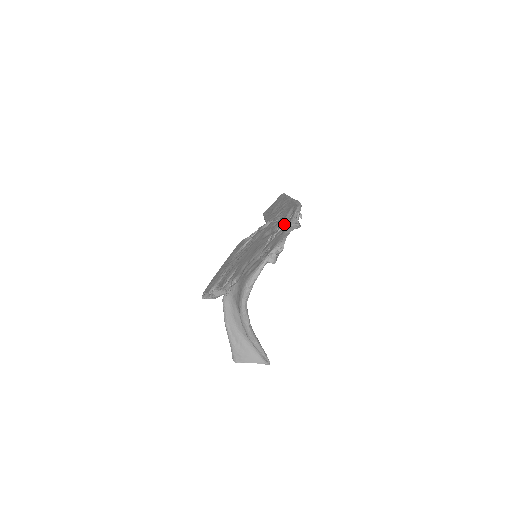
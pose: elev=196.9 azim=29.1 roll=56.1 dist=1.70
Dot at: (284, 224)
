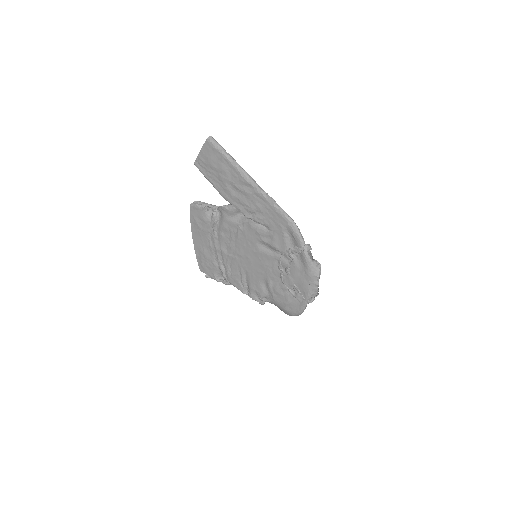
Dot at: (292, 255)
